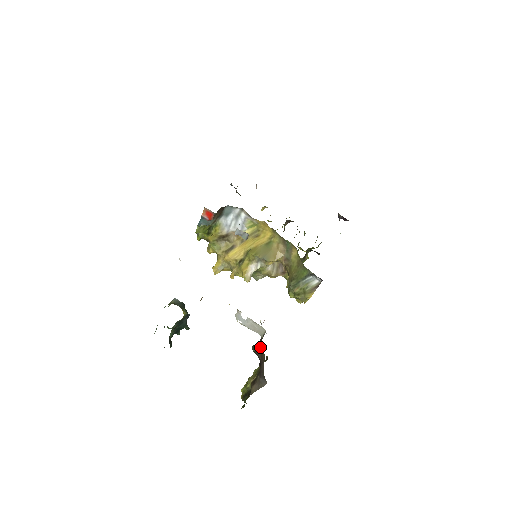
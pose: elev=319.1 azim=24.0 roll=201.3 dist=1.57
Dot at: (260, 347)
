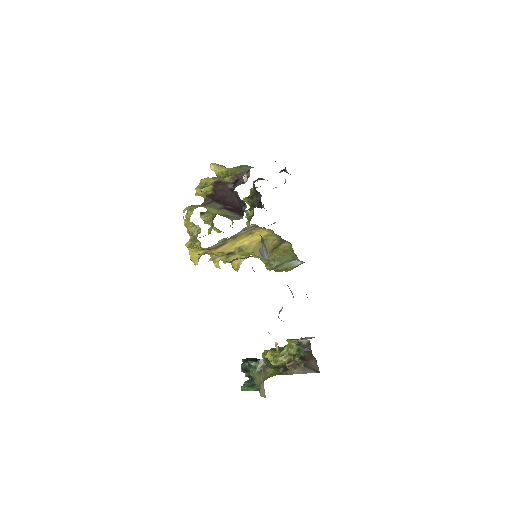
Dot at: (310, 354)
